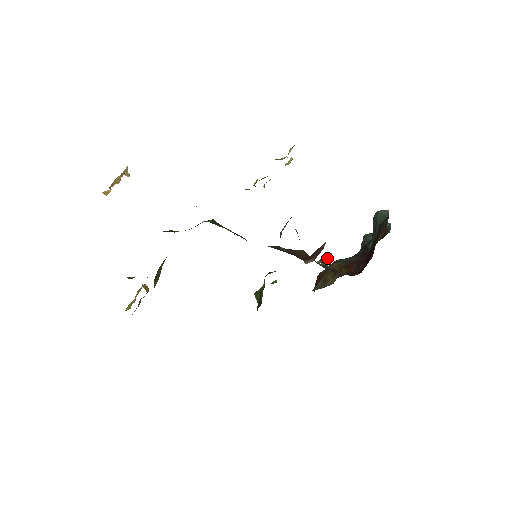
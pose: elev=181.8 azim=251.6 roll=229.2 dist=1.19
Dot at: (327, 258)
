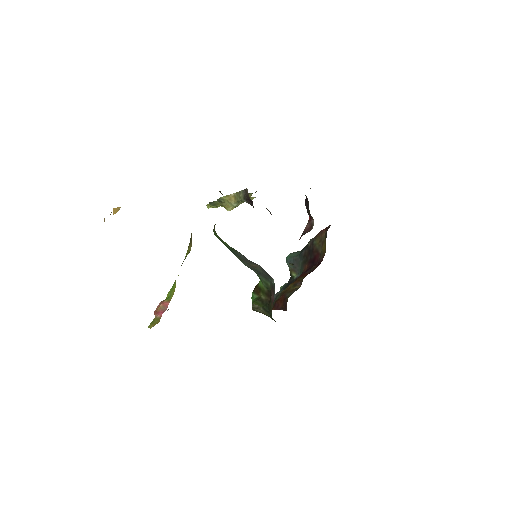
Dot at: (292, 264)
